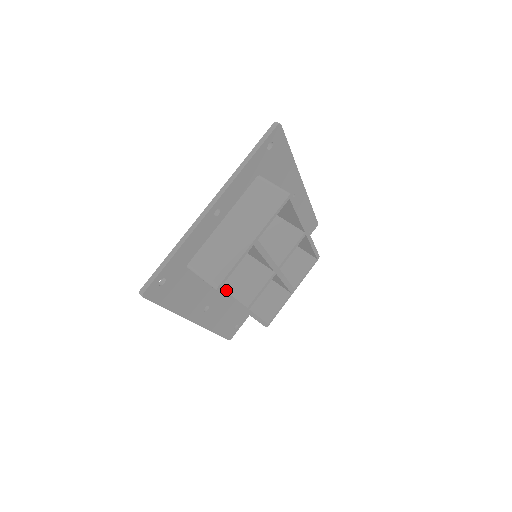
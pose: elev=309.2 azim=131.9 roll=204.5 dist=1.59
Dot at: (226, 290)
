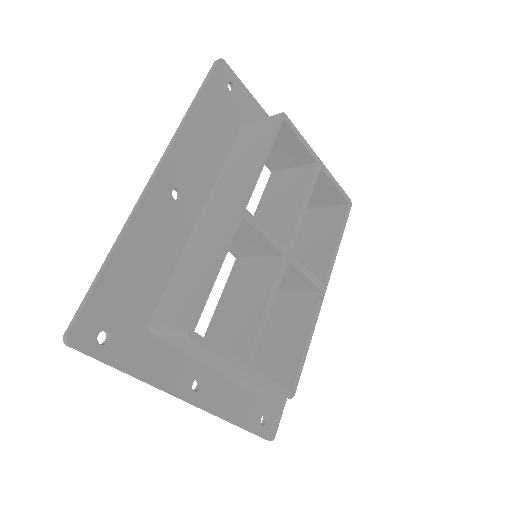
Dot at: occluded
